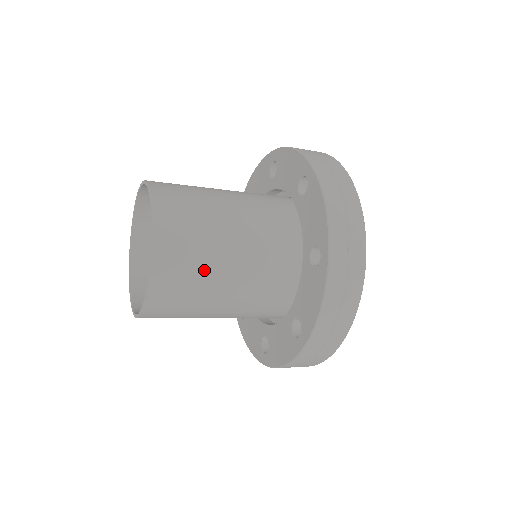
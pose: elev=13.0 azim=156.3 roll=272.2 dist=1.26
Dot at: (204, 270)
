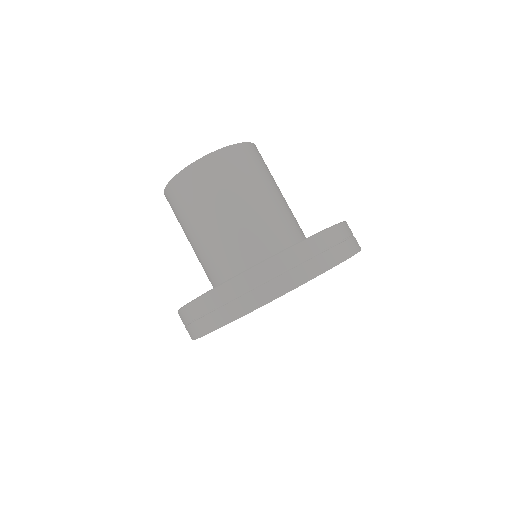
Dot at: (248, 181)
